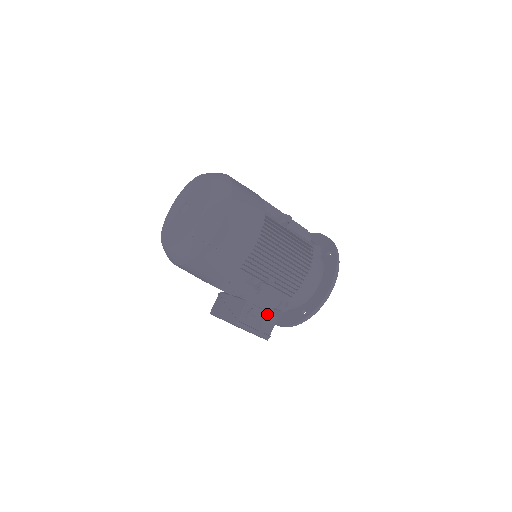
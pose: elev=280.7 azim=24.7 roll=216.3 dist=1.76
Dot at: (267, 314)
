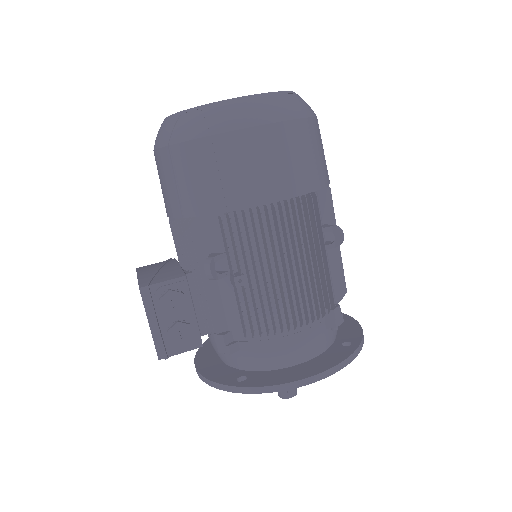
Dot at: (194, 324)
